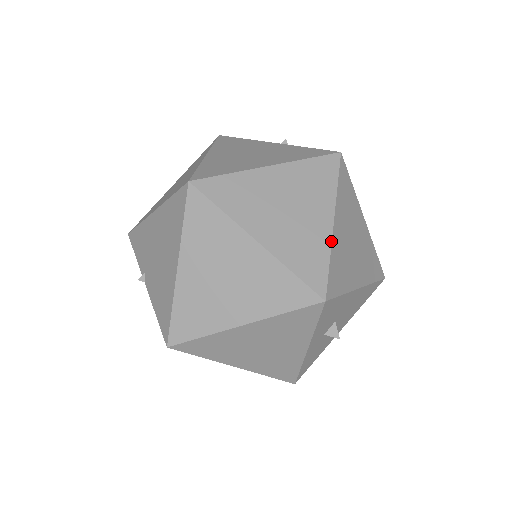
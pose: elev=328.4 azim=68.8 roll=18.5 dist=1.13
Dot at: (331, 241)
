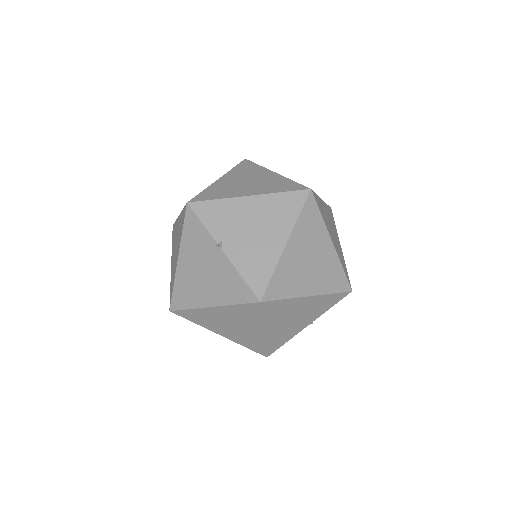
Dot at: occluded
